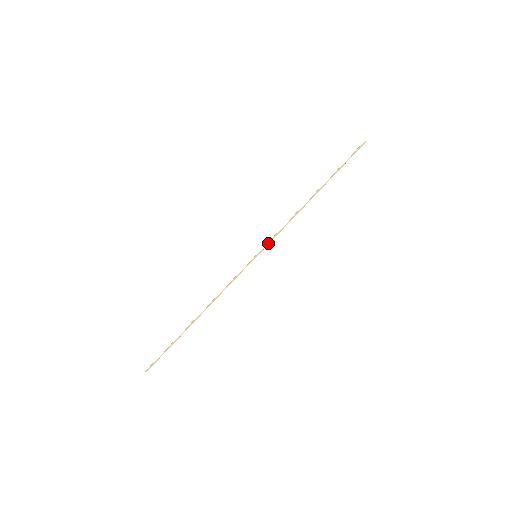
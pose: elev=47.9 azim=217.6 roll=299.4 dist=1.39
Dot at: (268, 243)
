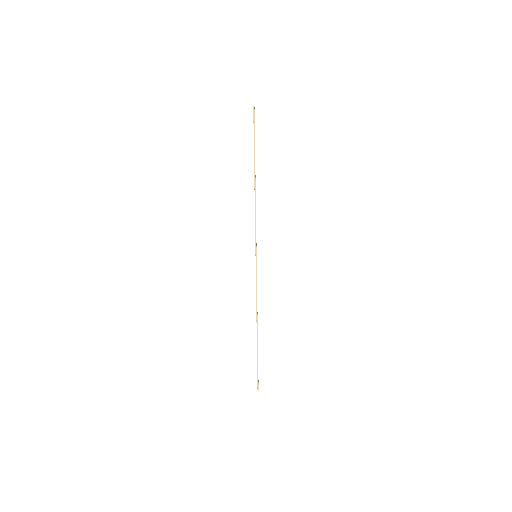
Dot at: (255, 240)
